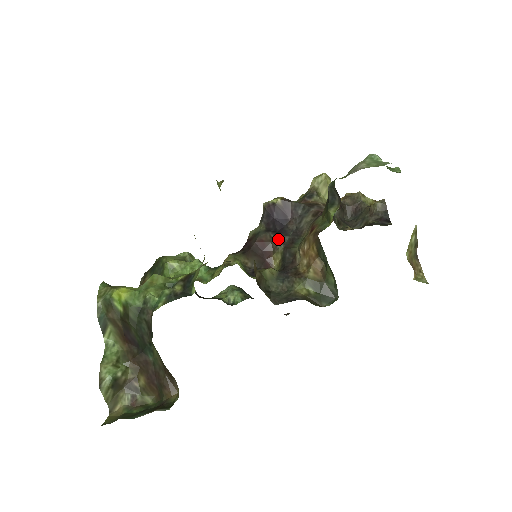
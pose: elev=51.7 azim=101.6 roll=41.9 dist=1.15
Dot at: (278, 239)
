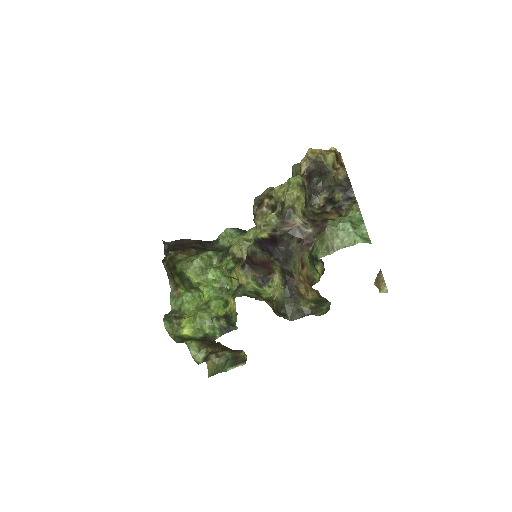
Dot at: (274, 260)
